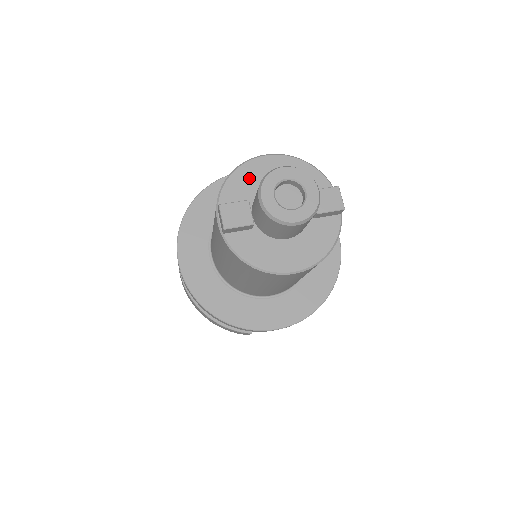
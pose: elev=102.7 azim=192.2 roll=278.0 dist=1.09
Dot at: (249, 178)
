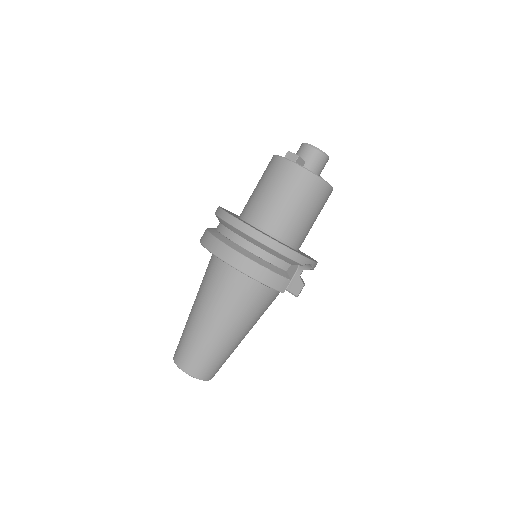
Dot at: occluded
